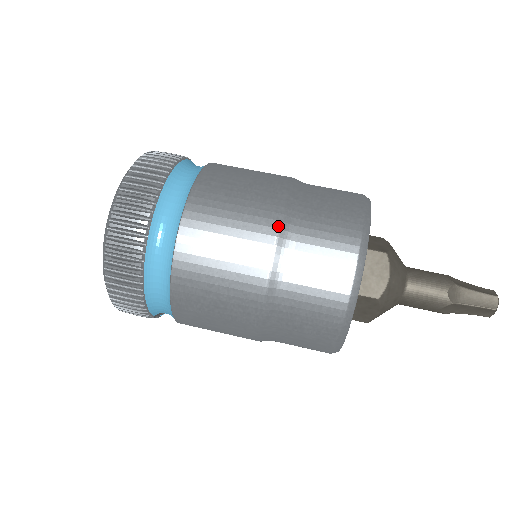
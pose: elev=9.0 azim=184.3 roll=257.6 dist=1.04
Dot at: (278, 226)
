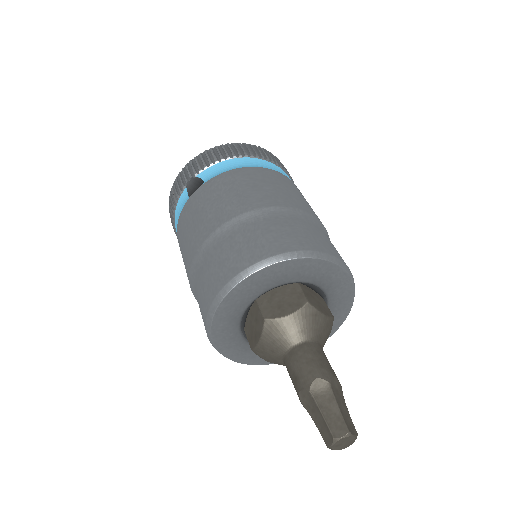
Dot at: occluded
